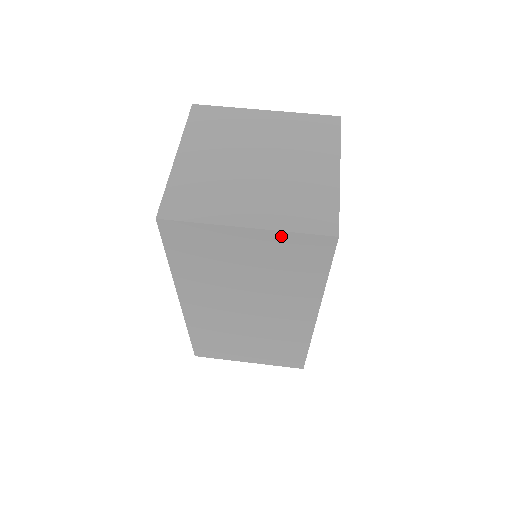
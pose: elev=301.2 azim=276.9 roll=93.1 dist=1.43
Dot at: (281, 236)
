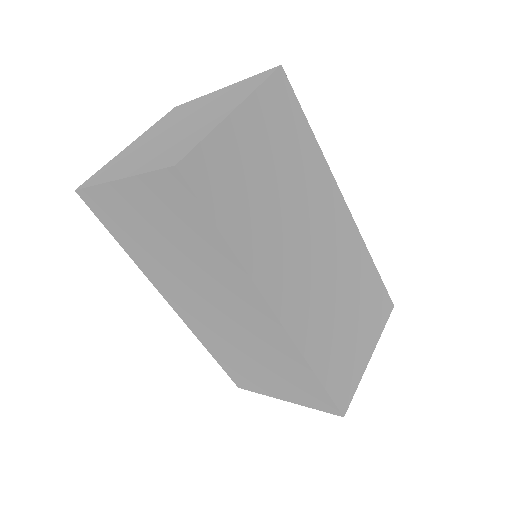
Dot at: (143, 182)
